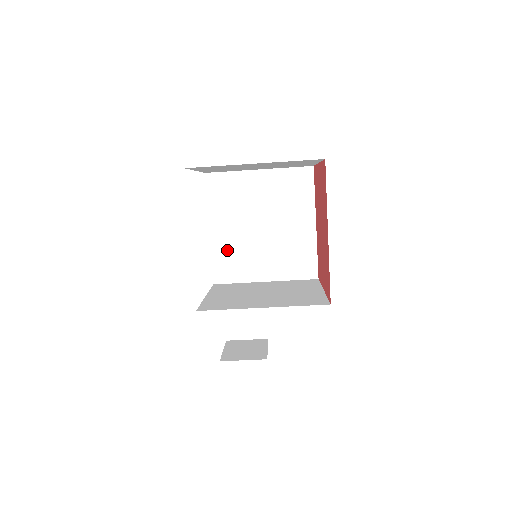
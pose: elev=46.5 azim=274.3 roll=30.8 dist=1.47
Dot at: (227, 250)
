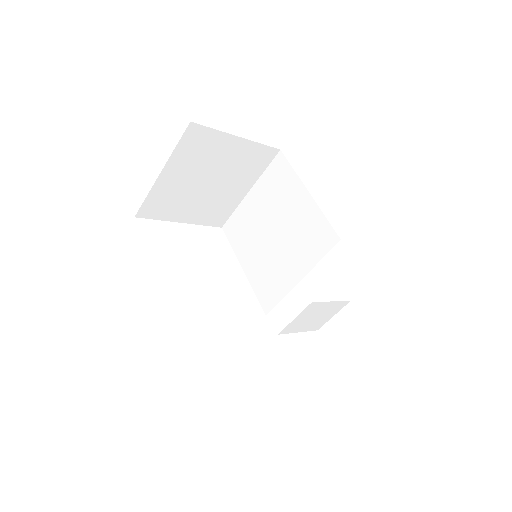
Dot at: (261, 276)
